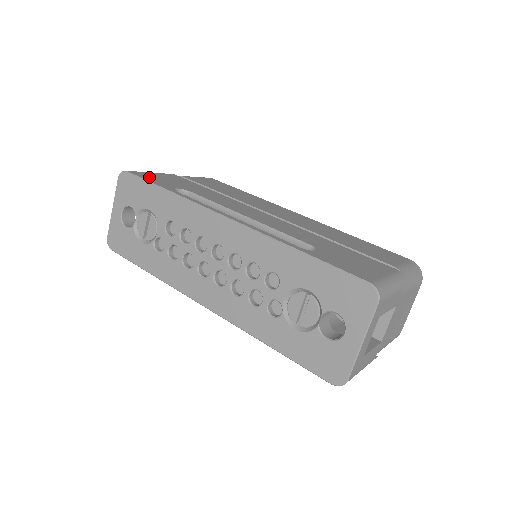
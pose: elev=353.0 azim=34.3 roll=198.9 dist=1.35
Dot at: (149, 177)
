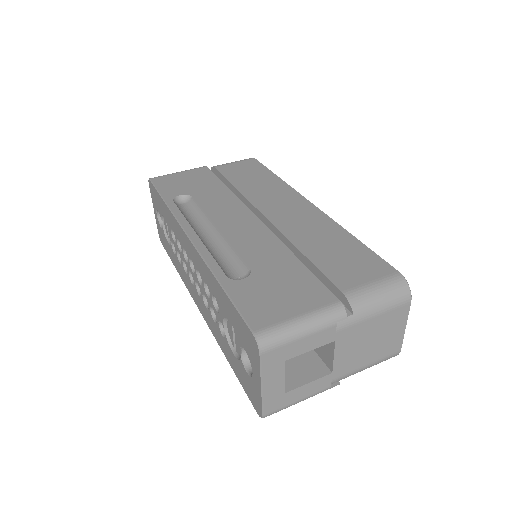
Dot at: (166, 183)
